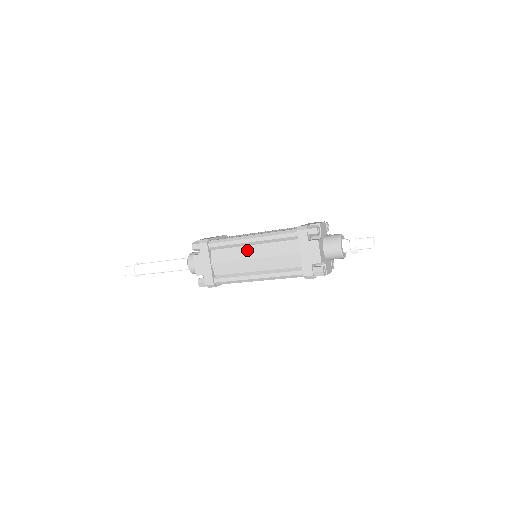
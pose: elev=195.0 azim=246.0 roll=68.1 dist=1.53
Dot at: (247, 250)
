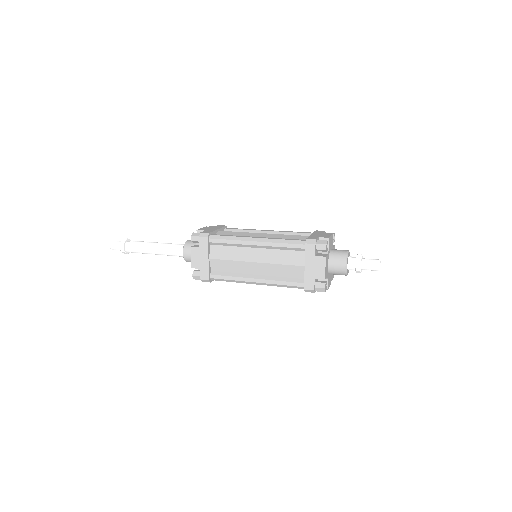
Dot at: (249, 252)
